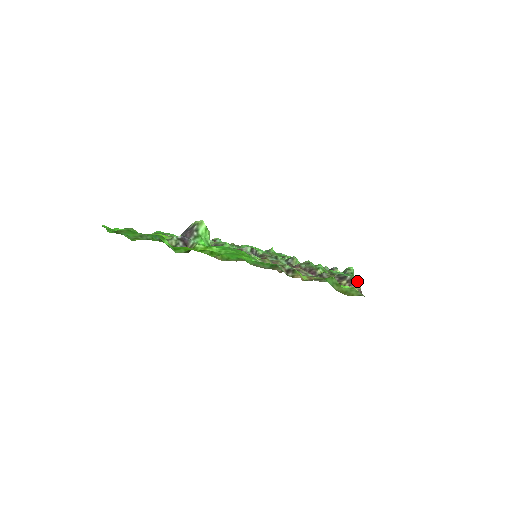
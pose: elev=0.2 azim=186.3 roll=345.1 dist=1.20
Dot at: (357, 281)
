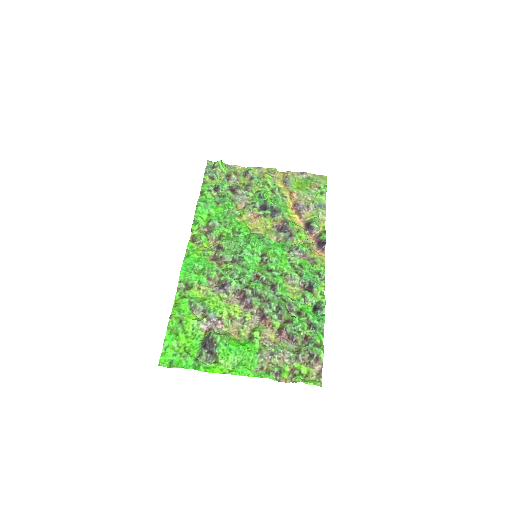
Dot at: (321, 356)
